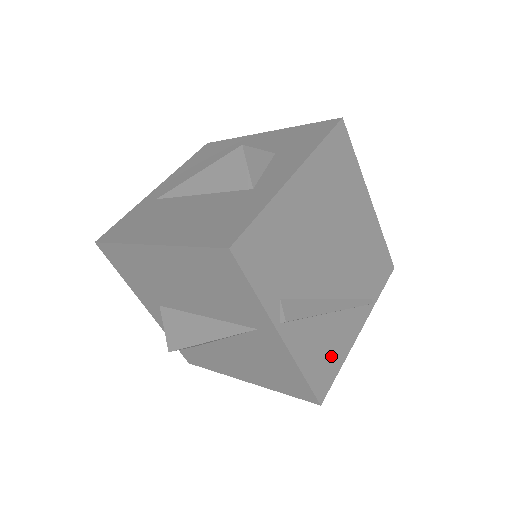
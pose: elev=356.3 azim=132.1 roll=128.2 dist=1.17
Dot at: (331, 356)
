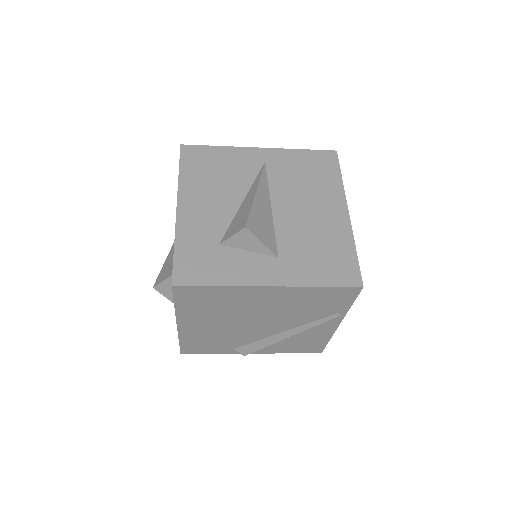
Dot at: (311, 342)
